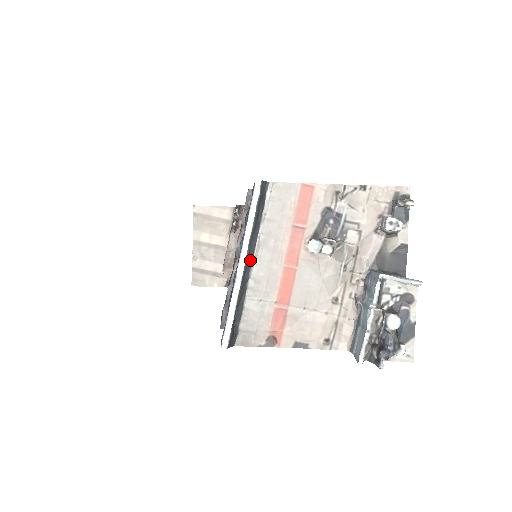
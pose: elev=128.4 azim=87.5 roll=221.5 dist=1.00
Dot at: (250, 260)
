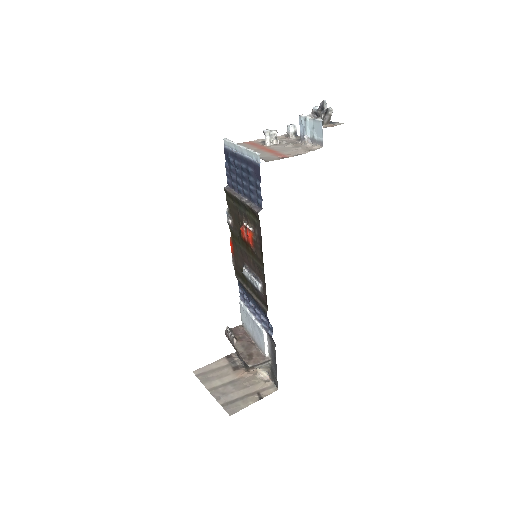
Dot at: occluded
